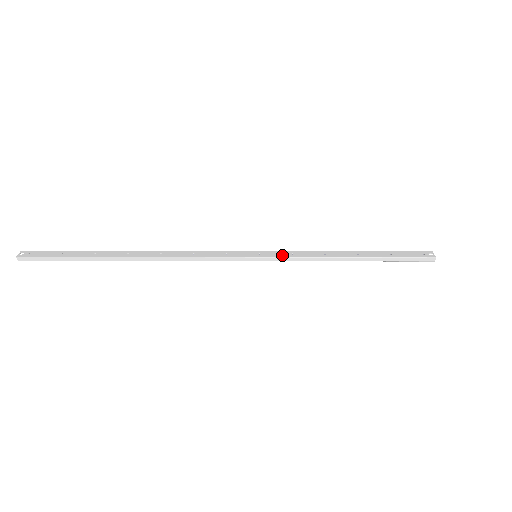
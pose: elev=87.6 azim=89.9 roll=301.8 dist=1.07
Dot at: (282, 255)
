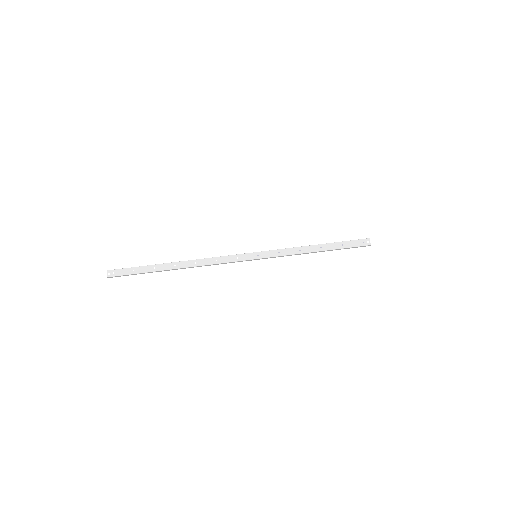
Dot at: (273, 255)
